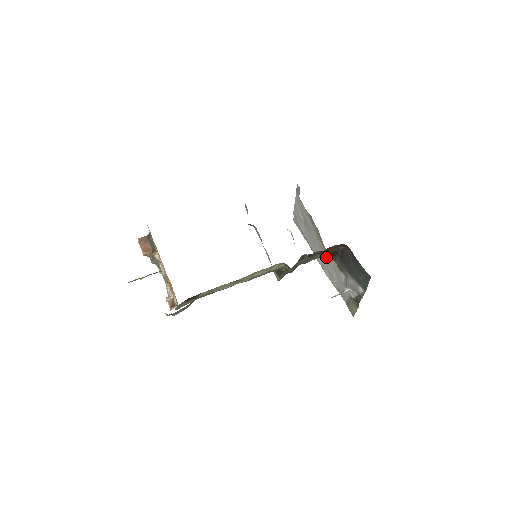
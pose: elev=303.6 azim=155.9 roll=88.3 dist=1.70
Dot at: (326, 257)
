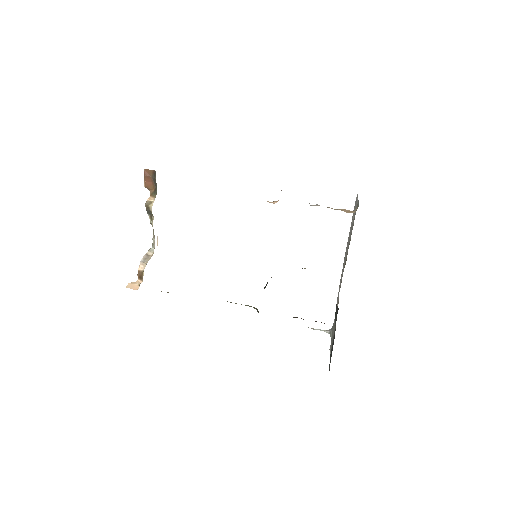
Dot at: occluded
